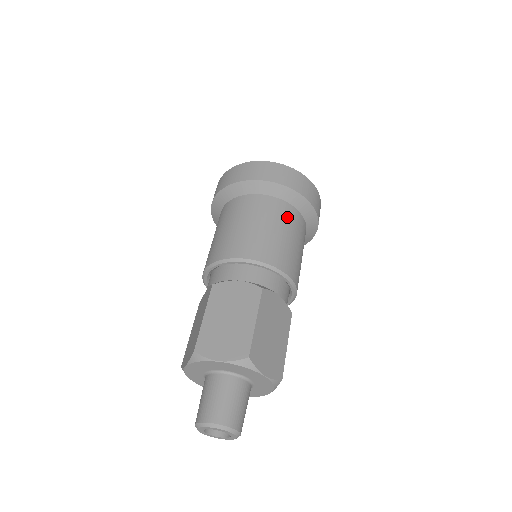
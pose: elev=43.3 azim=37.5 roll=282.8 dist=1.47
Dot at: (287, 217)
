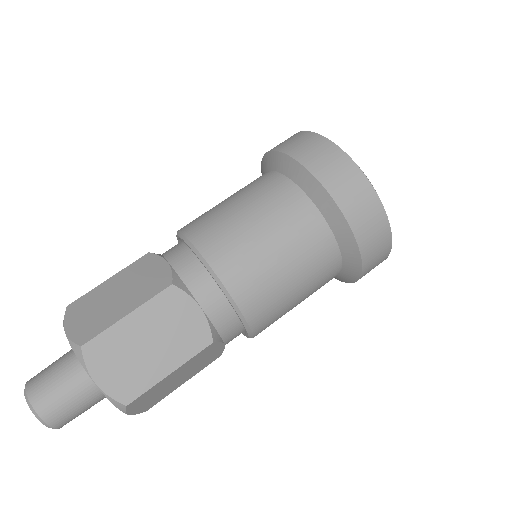
Dot at: (293, 219)
